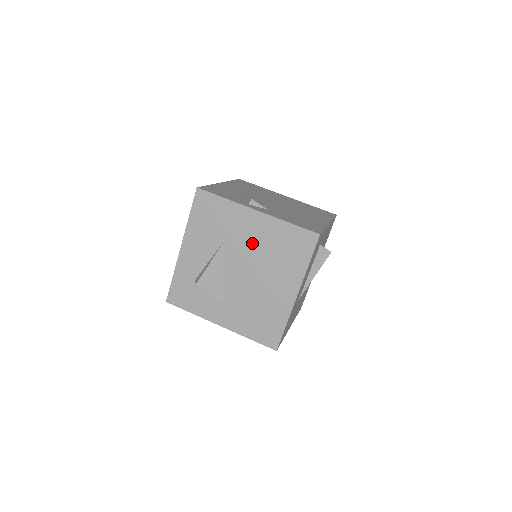
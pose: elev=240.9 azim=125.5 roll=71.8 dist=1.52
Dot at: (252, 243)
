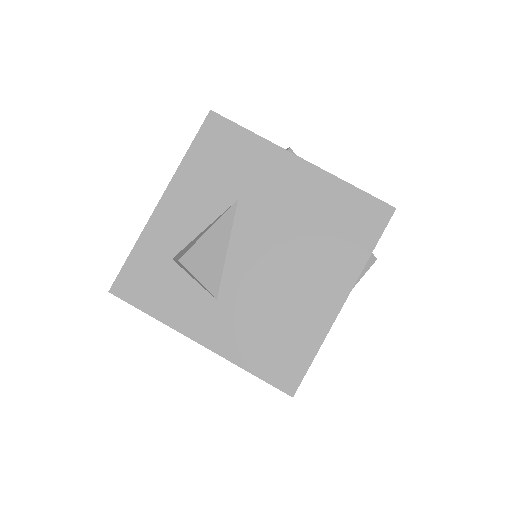
Dot at: (285, 208)
